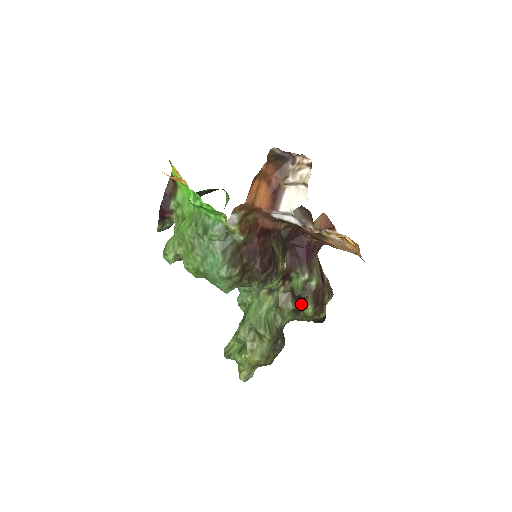
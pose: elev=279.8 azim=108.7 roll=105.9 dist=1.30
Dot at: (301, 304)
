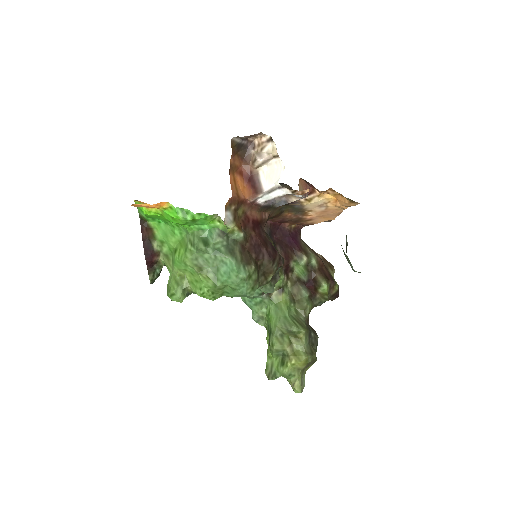
Dot at: (314, 286)
